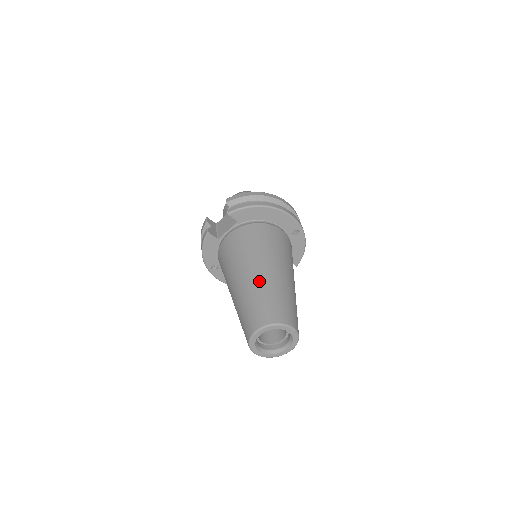
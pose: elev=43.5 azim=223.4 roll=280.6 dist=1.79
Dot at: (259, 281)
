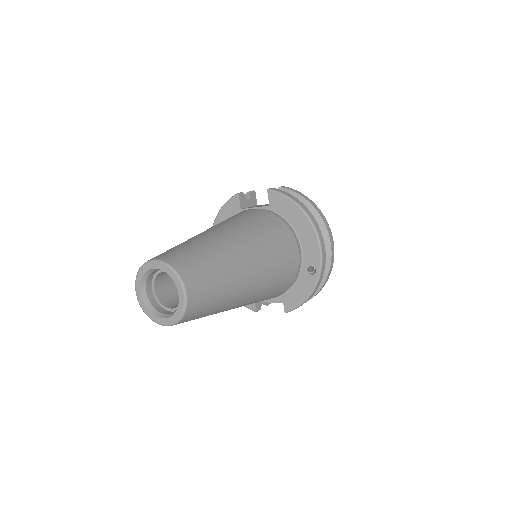
Dot at: (216, 240)
